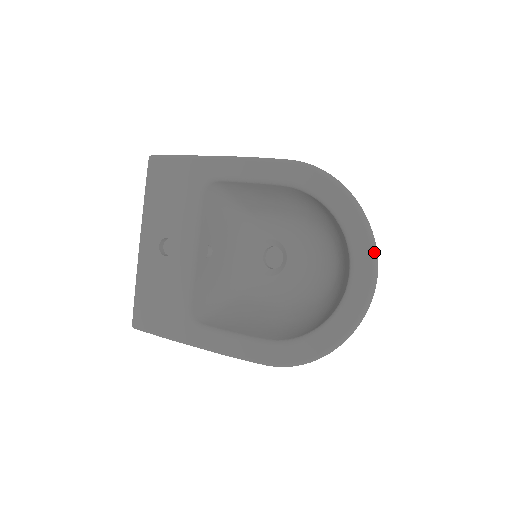
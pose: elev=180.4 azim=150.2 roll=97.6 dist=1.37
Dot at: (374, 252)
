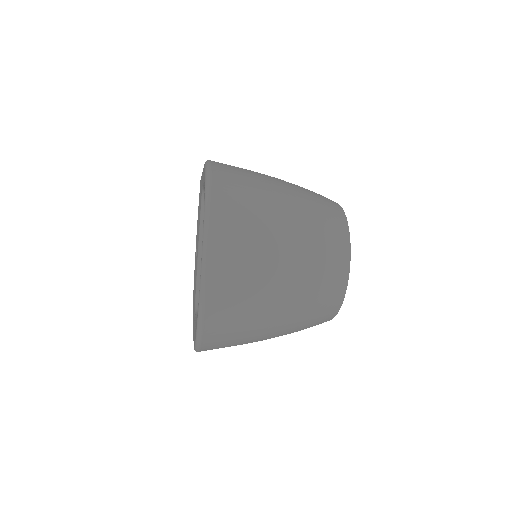
Dot at: (204, 236)
